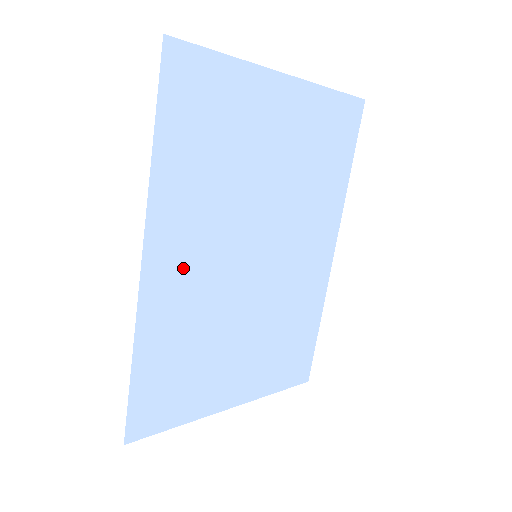
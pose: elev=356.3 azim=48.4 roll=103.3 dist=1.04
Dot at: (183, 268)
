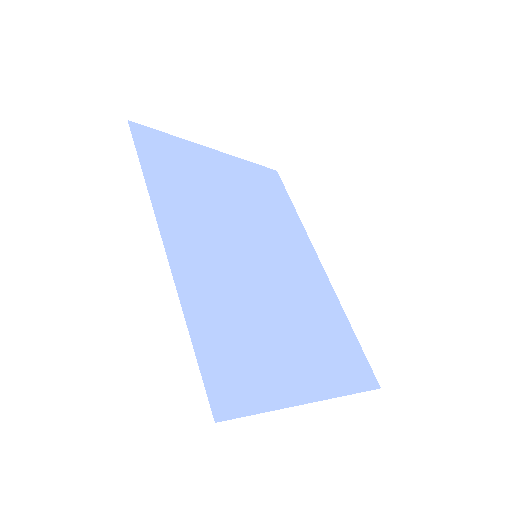
Dot at: (199, 254)
